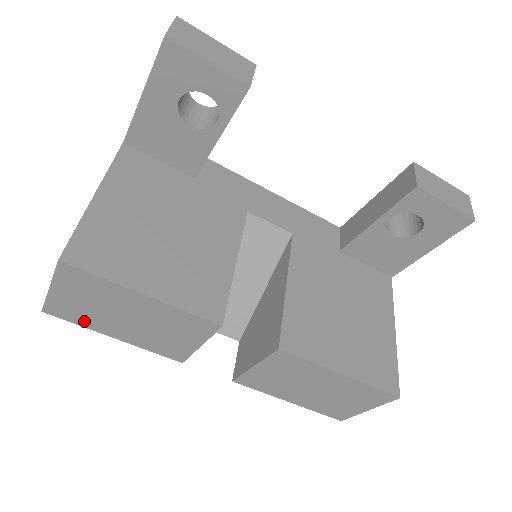
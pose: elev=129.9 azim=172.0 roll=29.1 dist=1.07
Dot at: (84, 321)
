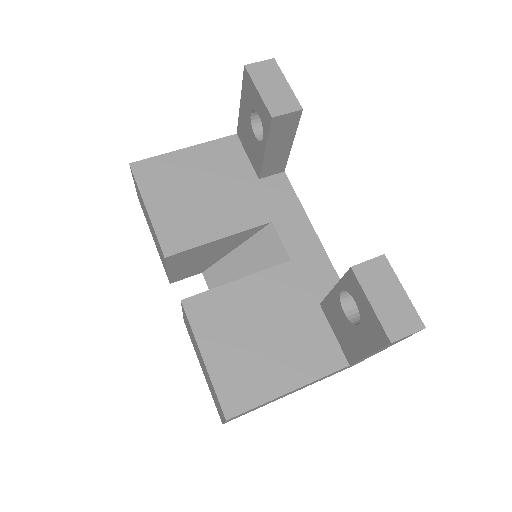
Dot at: occluded
